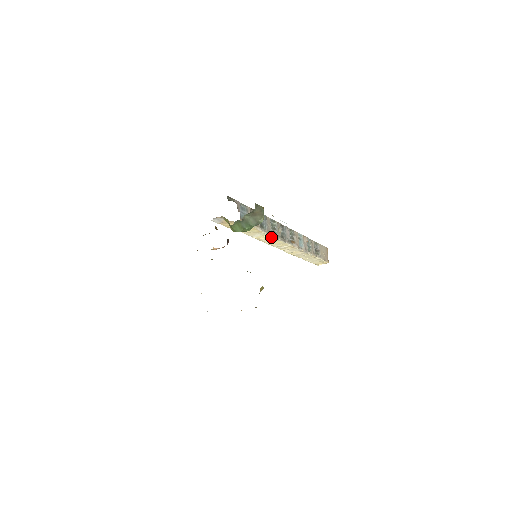
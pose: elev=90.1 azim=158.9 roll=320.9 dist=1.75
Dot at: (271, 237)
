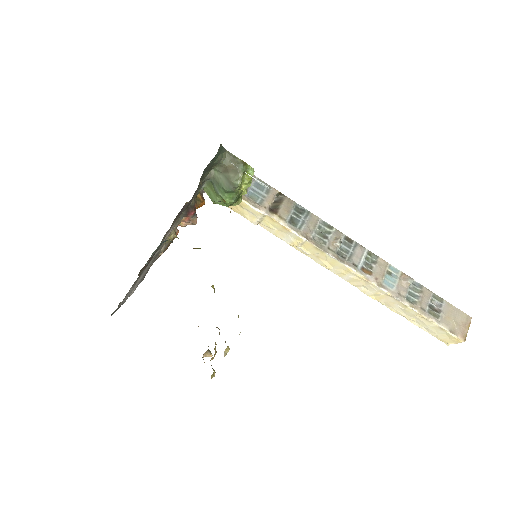
Dot at: (312, 246)
